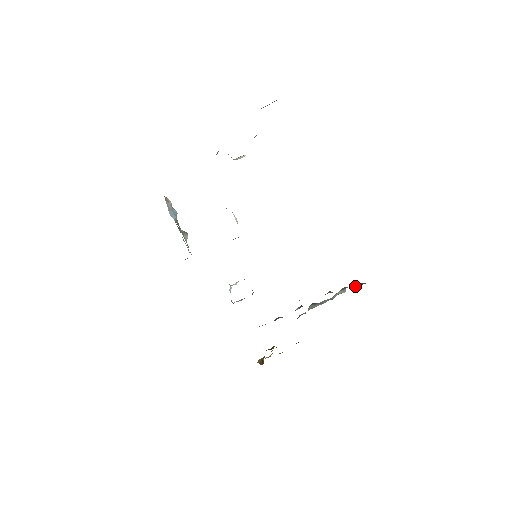
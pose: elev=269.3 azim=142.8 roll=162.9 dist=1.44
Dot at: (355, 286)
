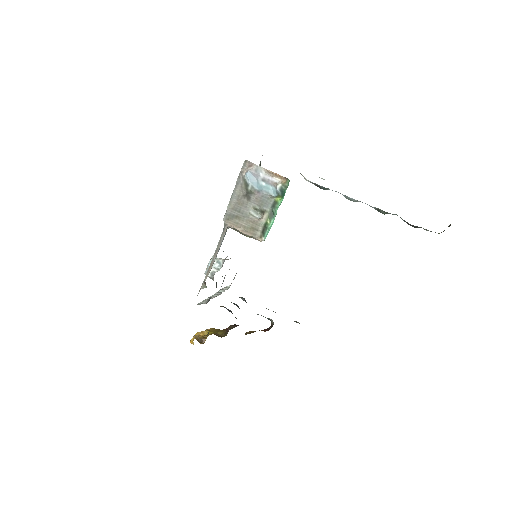
Dot at: occluded
